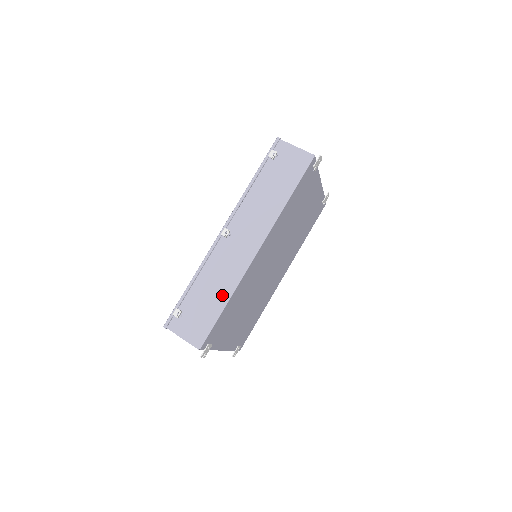
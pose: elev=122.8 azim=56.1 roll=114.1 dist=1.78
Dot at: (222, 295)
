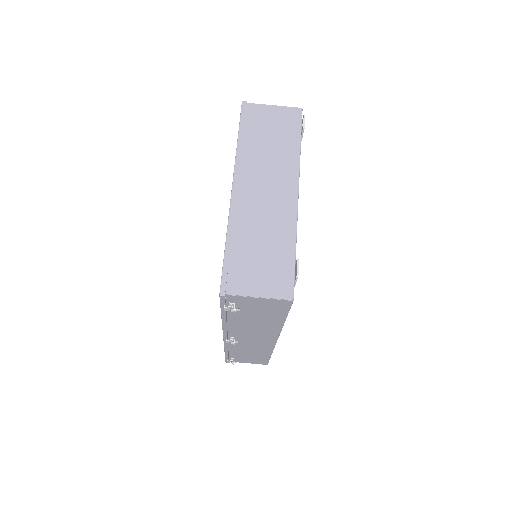
Dot at: (262, 354)
